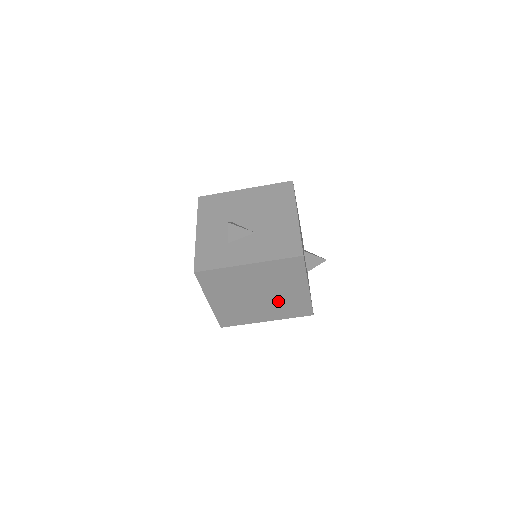
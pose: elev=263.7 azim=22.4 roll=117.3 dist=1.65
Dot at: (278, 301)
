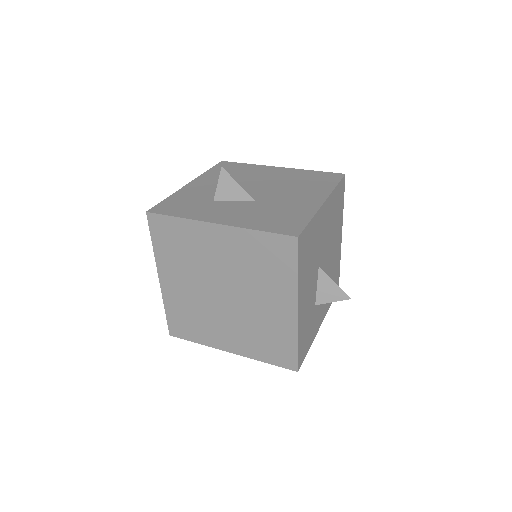
Dot at: (250, 318)
